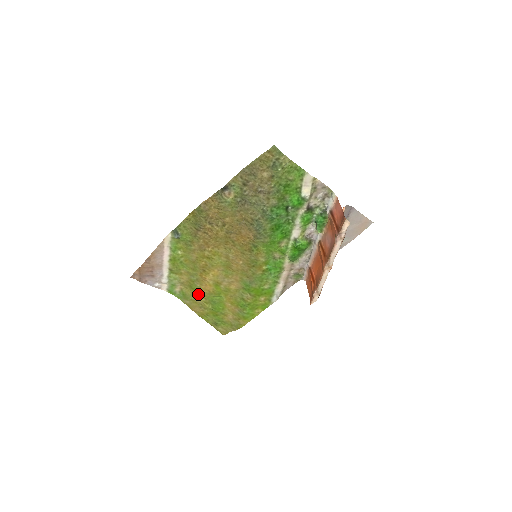
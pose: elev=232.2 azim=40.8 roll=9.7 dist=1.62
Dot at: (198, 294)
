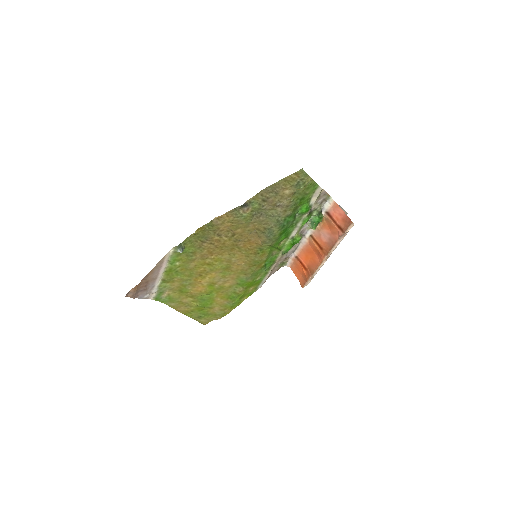
Dot at: (187, 296)
